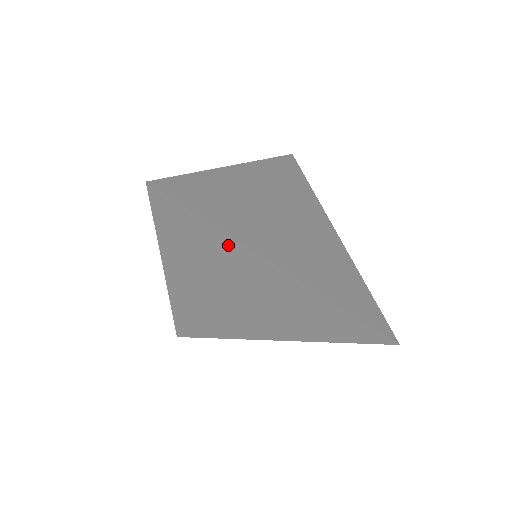
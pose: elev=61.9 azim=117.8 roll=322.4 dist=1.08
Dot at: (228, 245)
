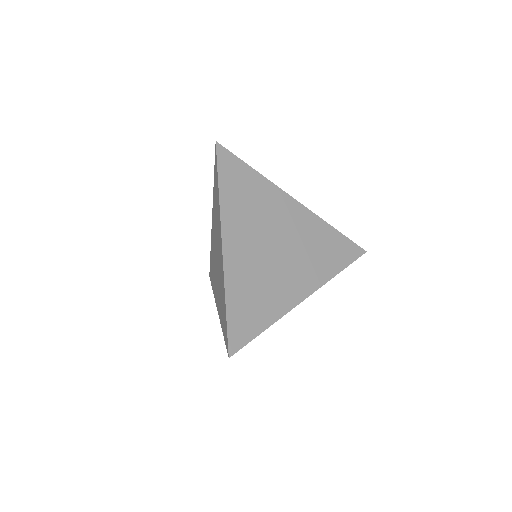
Dot at: occluded
